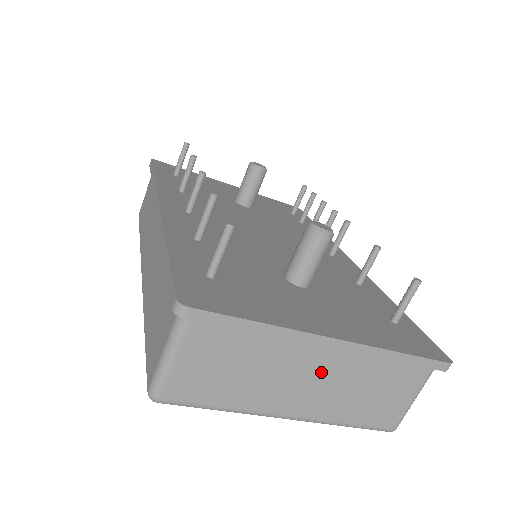
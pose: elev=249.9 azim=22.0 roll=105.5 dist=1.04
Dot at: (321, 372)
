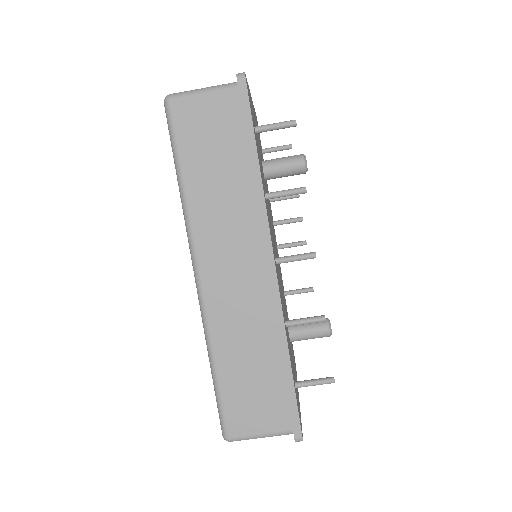
Dot at: occluded
